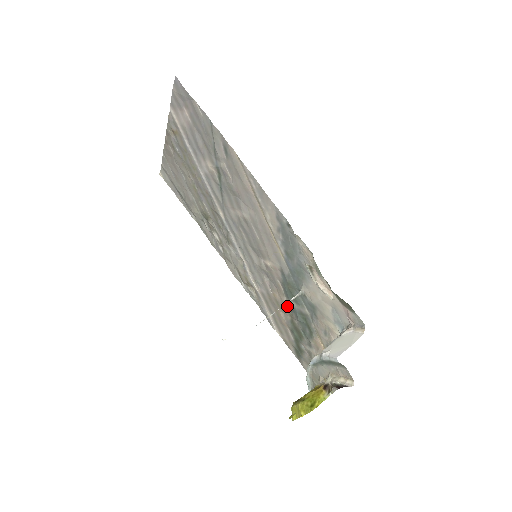
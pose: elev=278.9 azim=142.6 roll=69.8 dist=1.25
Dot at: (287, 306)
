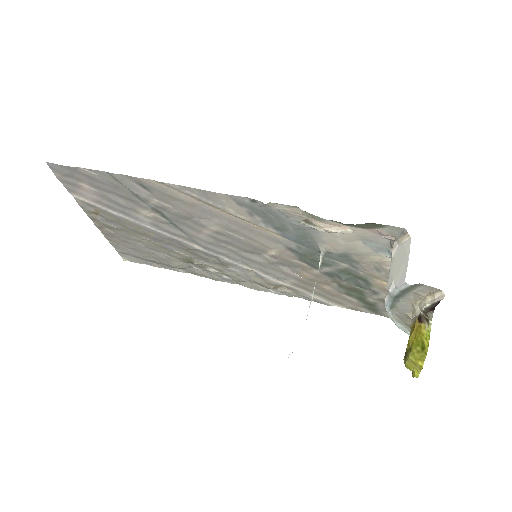
Dot at: (323, 276)
